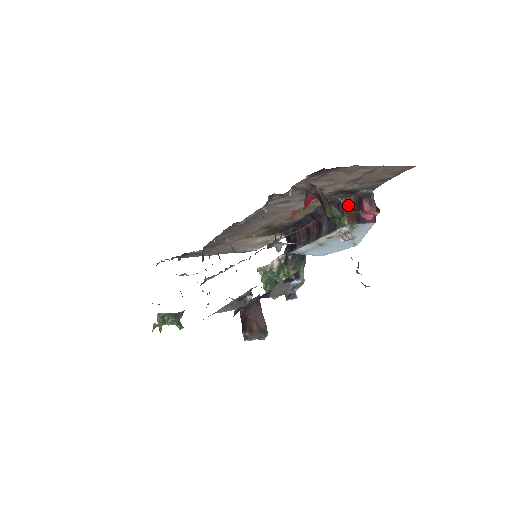
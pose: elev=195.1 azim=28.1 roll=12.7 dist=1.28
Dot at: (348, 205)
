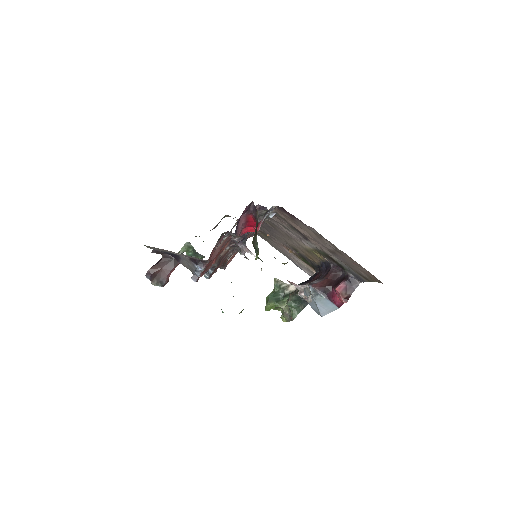
Dot at: (333, 275)
